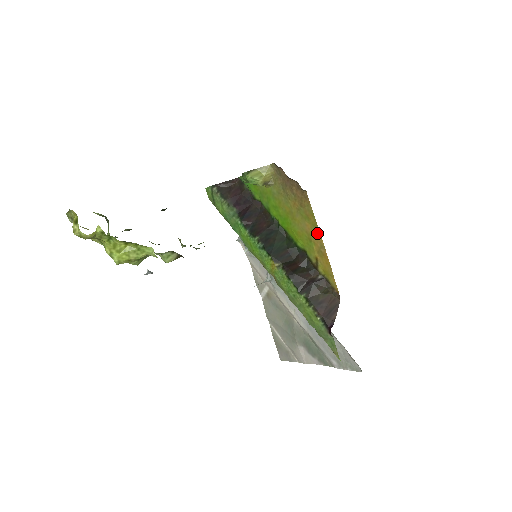
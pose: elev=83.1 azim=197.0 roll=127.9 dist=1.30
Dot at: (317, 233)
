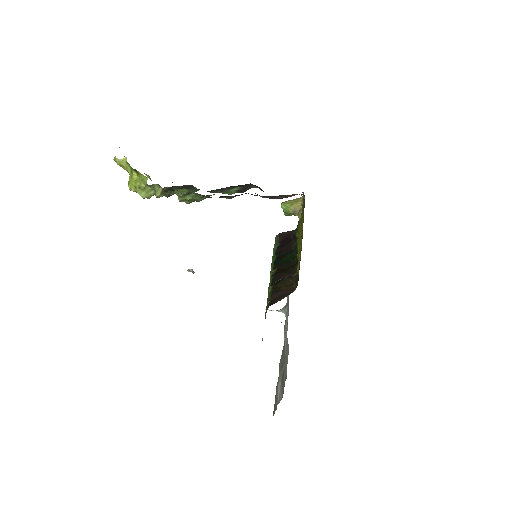
Dot at: (302, 231)
